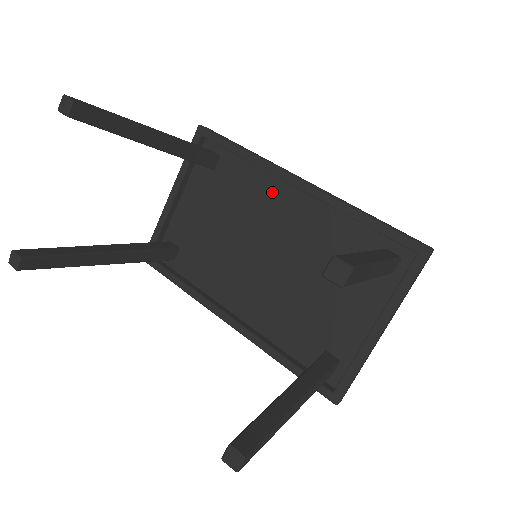
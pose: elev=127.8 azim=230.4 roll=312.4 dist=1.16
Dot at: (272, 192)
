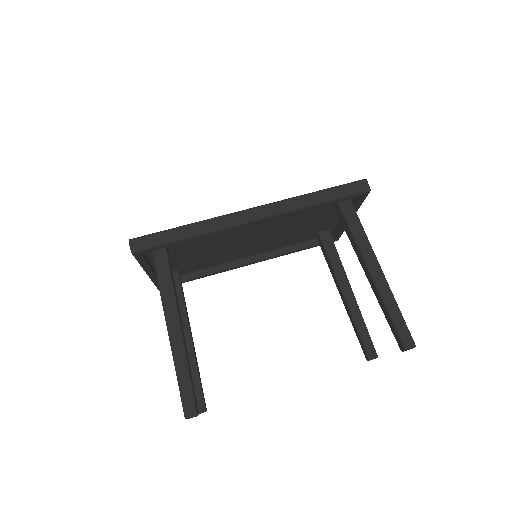
Dot at: occluded
